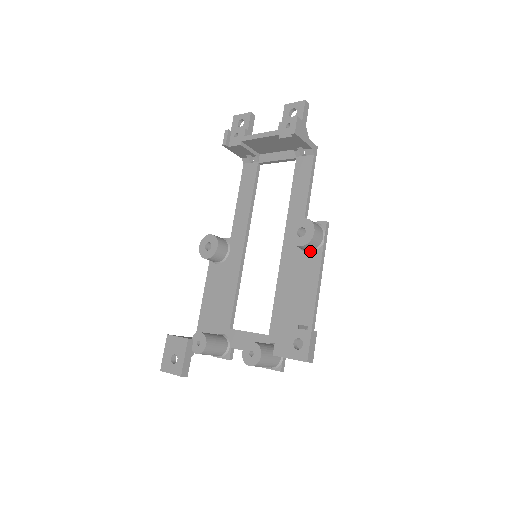
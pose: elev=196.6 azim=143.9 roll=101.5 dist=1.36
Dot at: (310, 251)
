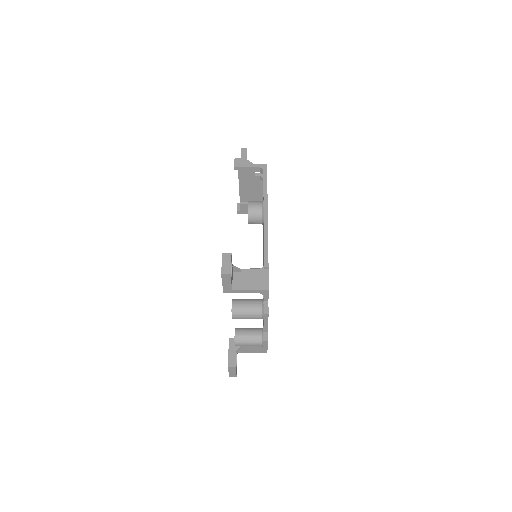
Dot at: (262, 221)
